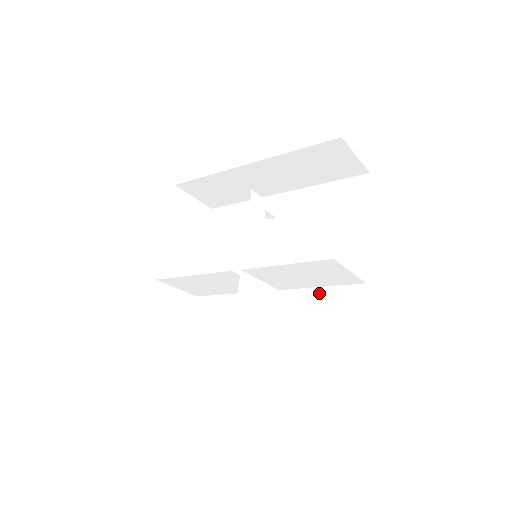
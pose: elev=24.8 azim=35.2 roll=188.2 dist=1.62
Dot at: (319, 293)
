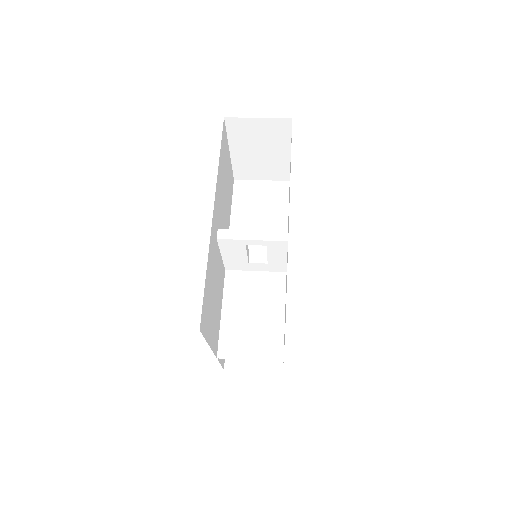
Dot at: occluded
